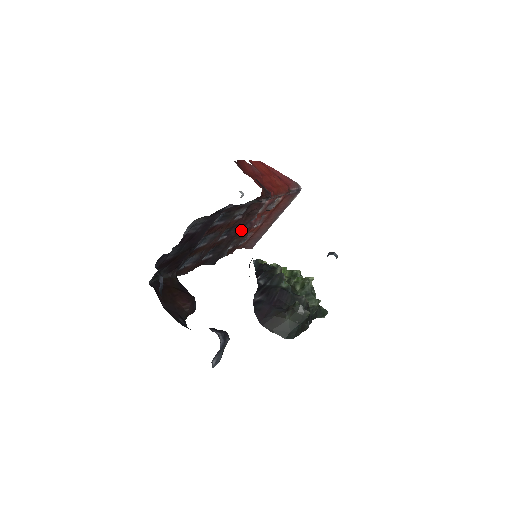
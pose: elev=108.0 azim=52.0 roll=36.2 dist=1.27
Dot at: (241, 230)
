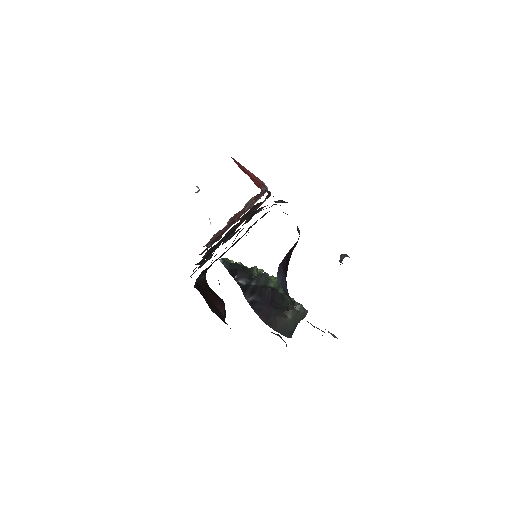
Dot at: occluded
